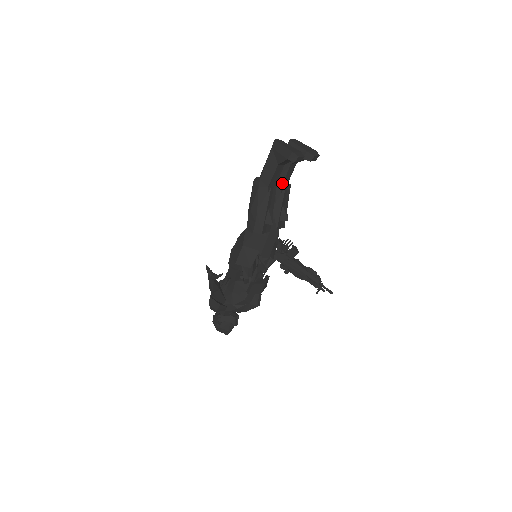
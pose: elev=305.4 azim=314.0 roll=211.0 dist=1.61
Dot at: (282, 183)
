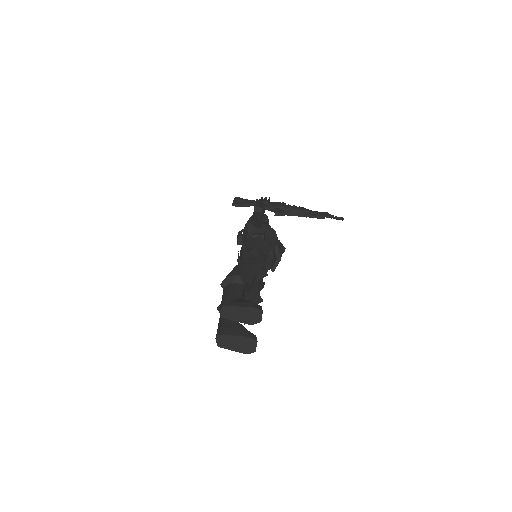
Dot at: occluded
